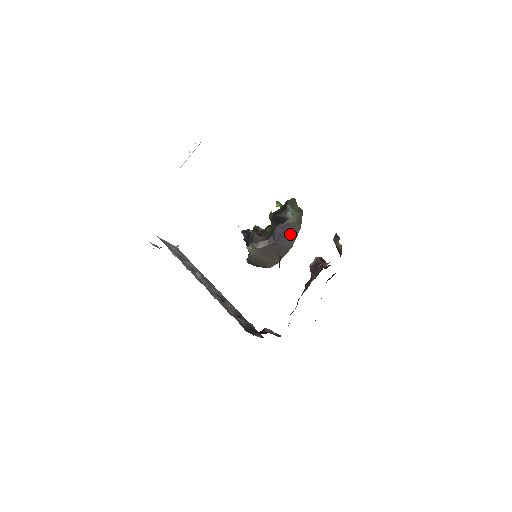
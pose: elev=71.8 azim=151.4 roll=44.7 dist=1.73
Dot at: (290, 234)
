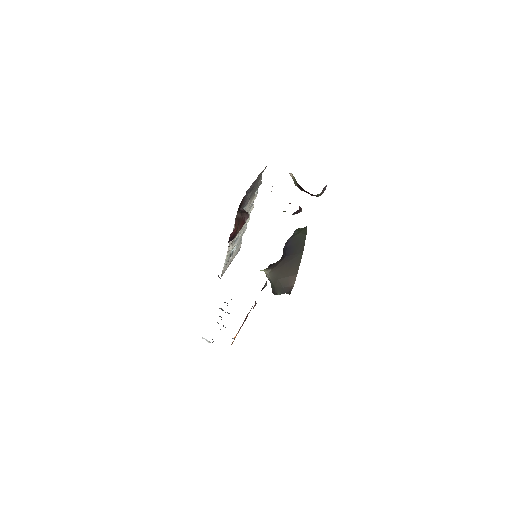
Dot at: (298, 244)
